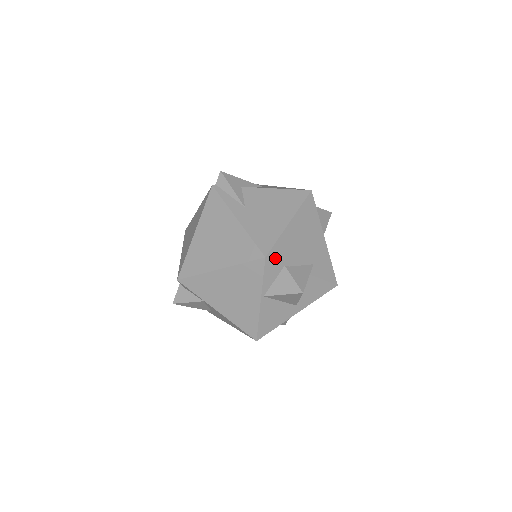
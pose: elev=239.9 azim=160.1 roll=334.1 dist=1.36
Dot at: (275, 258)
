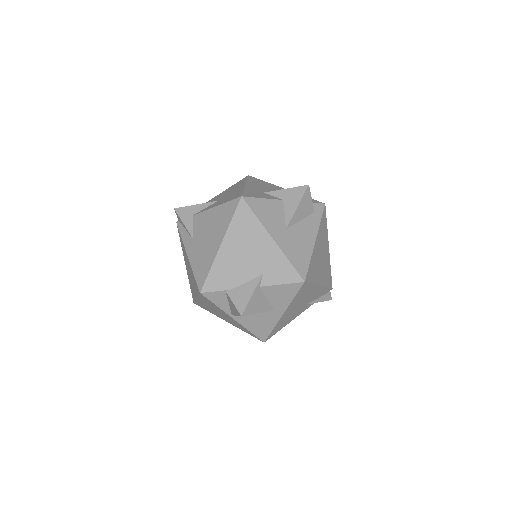
Dot at: (211, 289)
